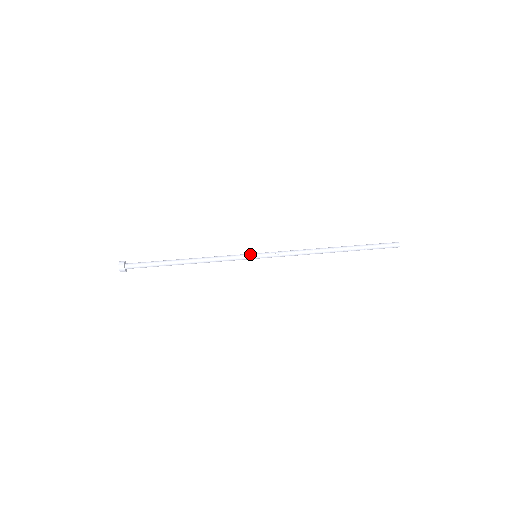
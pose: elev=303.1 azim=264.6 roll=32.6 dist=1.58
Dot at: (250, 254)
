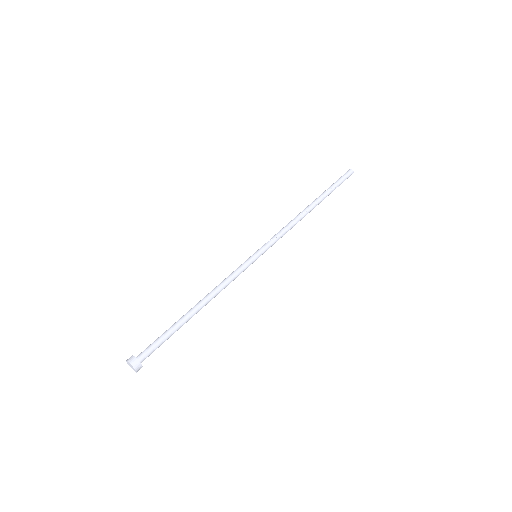
Dot at: (249, 257)
